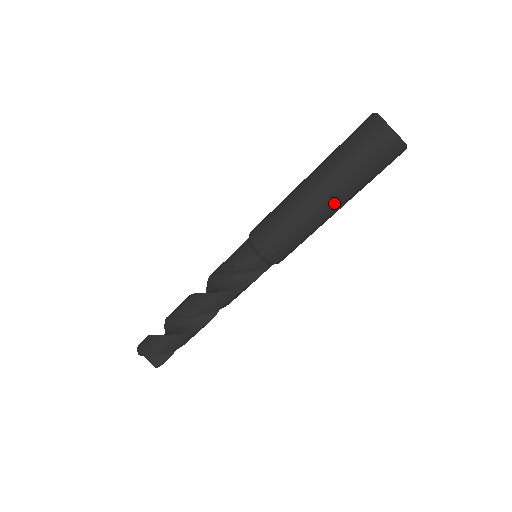
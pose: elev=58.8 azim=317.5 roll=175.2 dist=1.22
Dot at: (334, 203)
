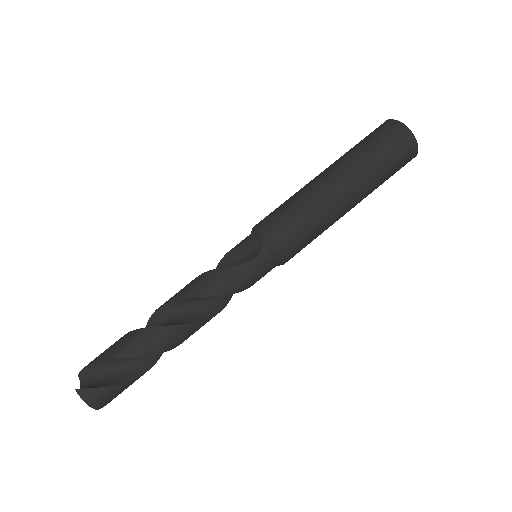
Dot at: (332, 172)
